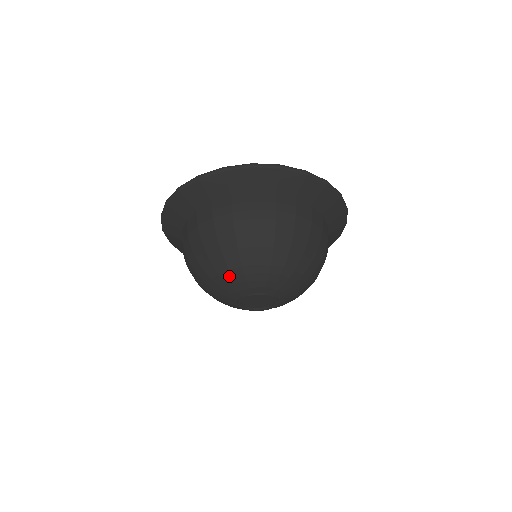
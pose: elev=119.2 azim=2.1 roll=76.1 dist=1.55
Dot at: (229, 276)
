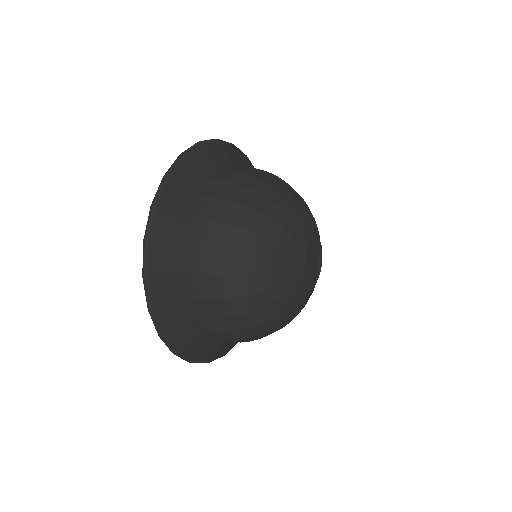
Dot at: (303, 206)
